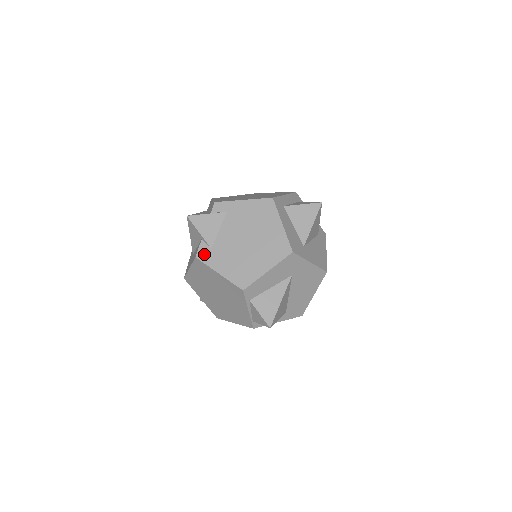
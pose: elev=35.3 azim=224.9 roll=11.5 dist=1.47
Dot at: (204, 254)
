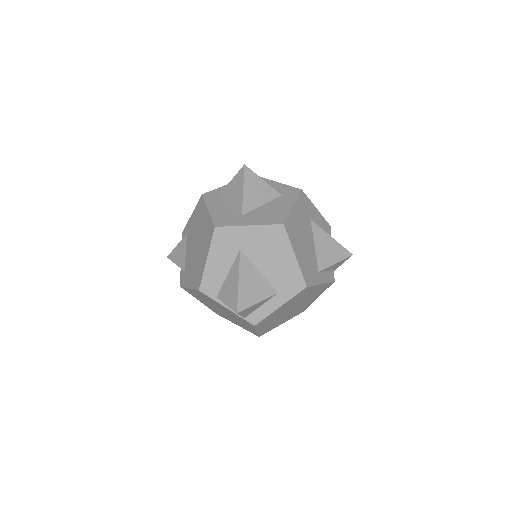
Dot at: (182, 279)
